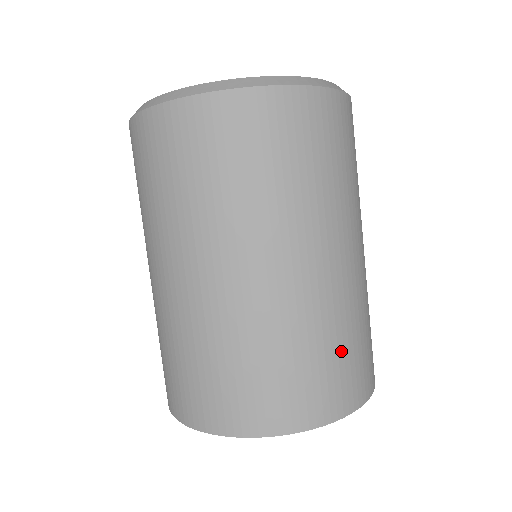
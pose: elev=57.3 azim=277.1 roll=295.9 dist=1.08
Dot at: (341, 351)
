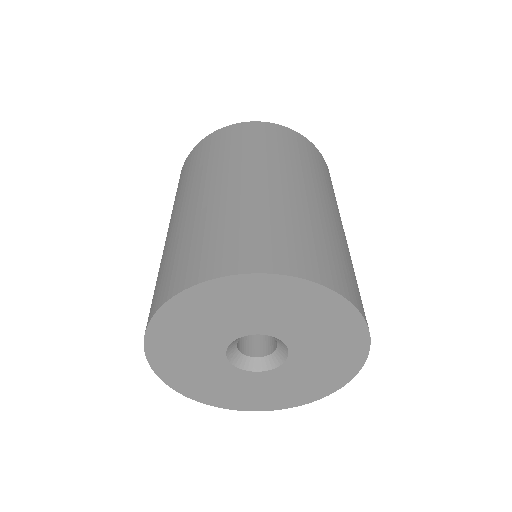
Dot at: (329, 248)
